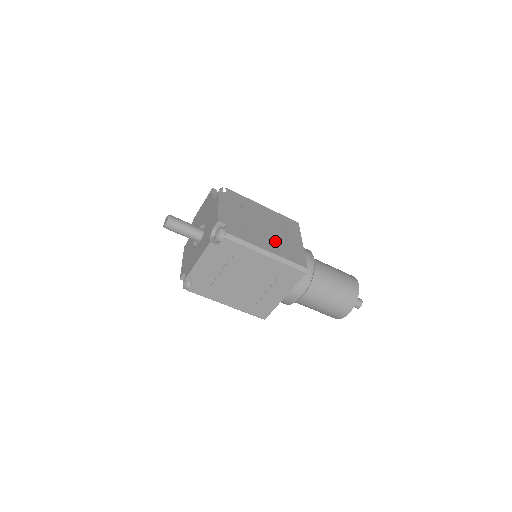
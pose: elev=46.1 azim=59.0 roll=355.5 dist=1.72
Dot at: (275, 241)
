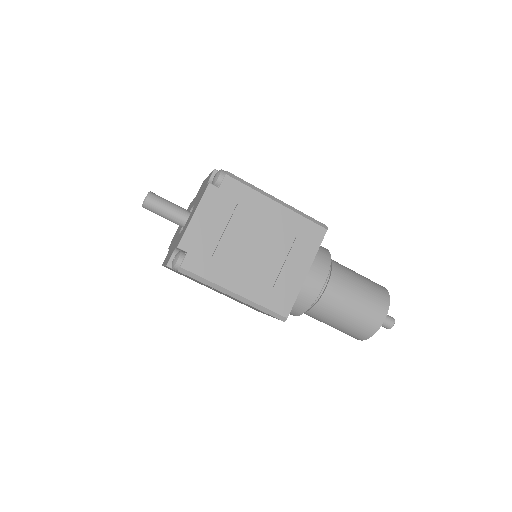
Dot at: occluded
